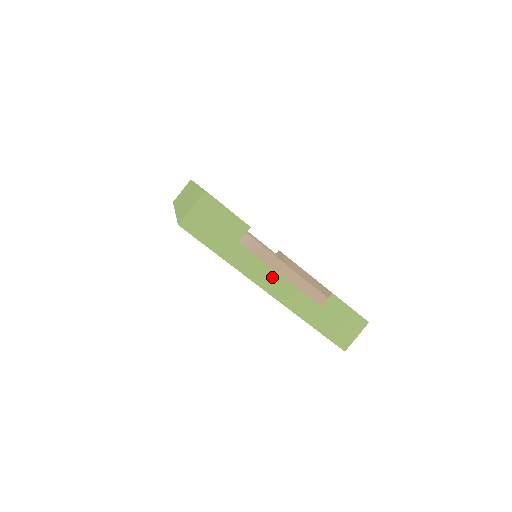
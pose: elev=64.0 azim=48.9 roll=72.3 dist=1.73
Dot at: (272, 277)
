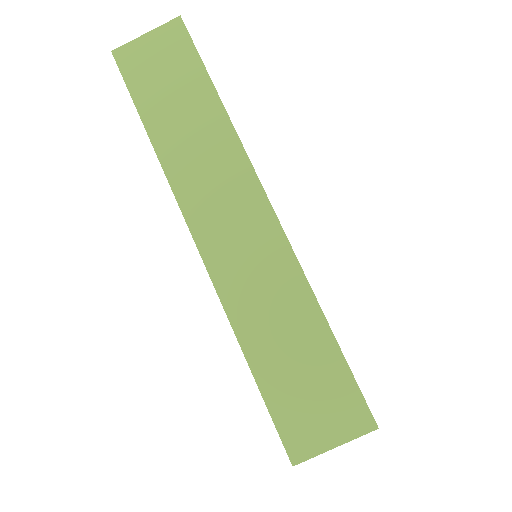
Dot at: occluded
